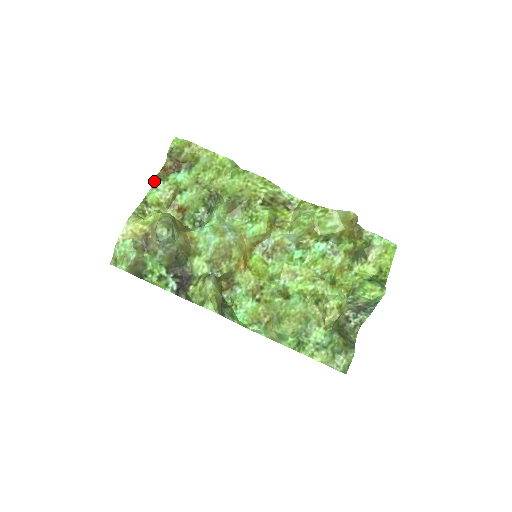
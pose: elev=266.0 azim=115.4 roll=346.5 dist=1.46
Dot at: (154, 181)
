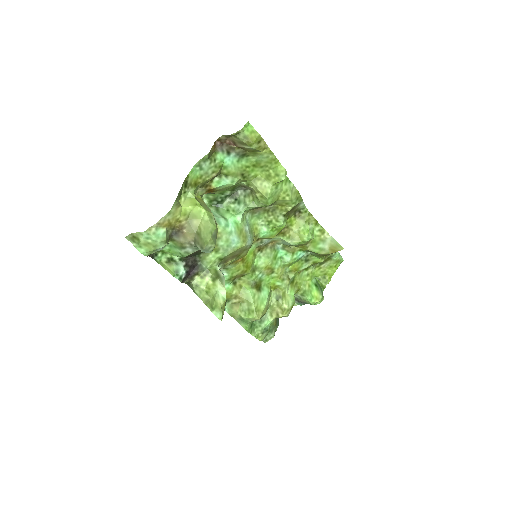
Dot at: (202, 158)
